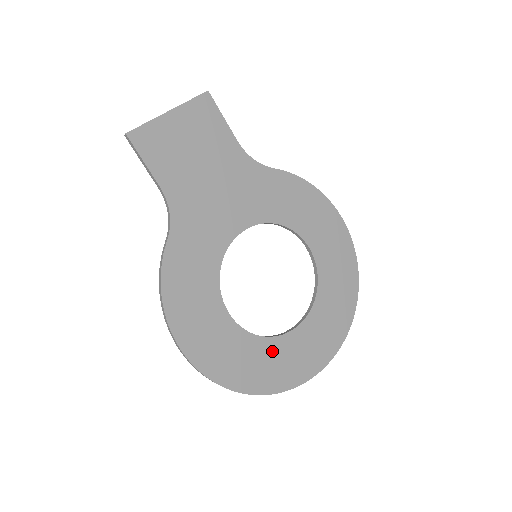
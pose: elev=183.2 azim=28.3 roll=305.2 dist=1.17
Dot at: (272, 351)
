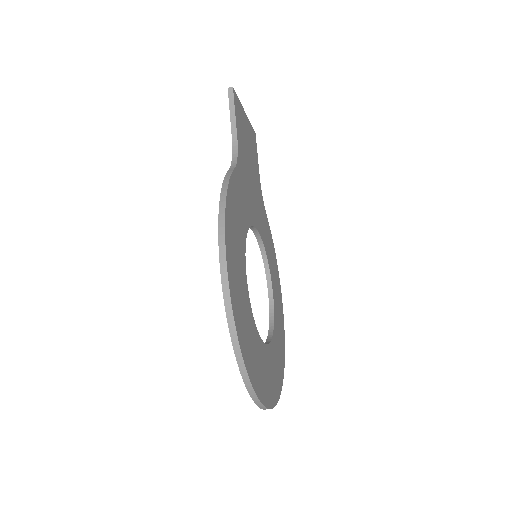
Dot at: (257, 344)
